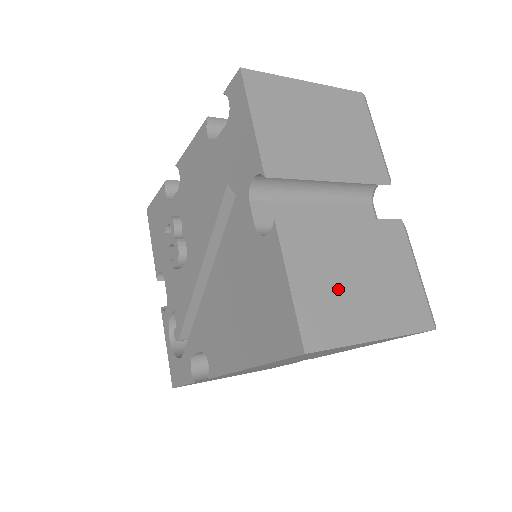
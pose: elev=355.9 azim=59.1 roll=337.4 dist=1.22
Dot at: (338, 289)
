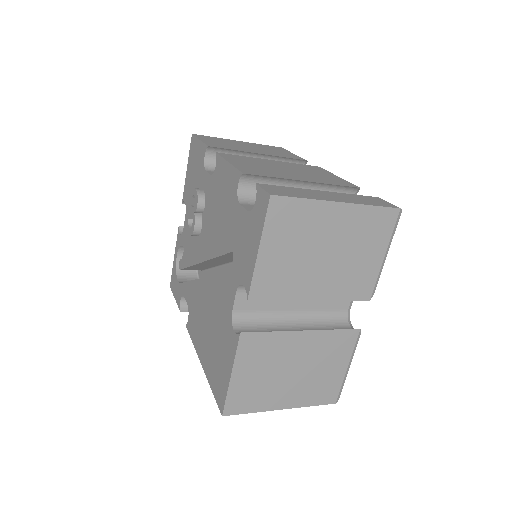
Dot at: (269, 379)
